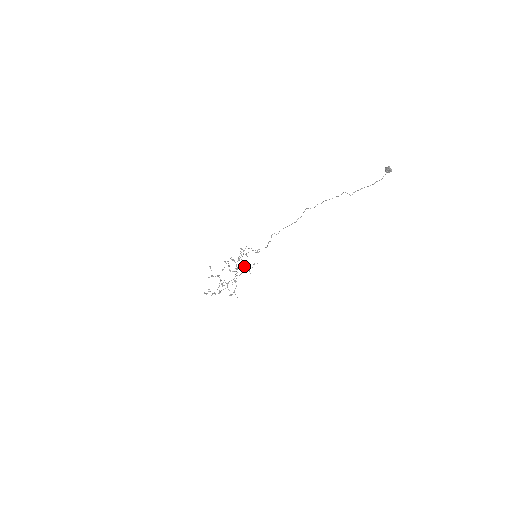
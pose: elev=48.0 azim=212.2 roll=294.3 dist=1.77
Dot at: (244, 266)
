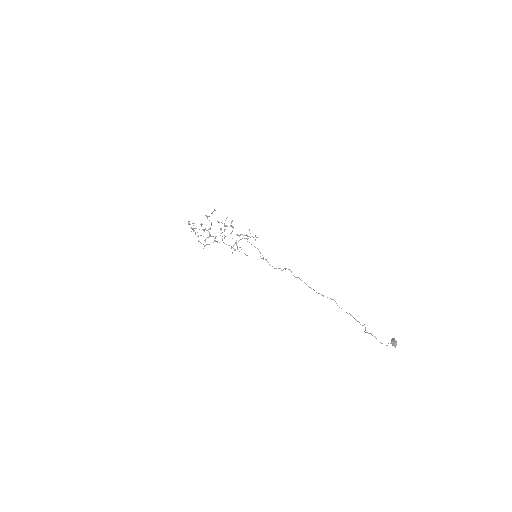
Dot at: occluded
